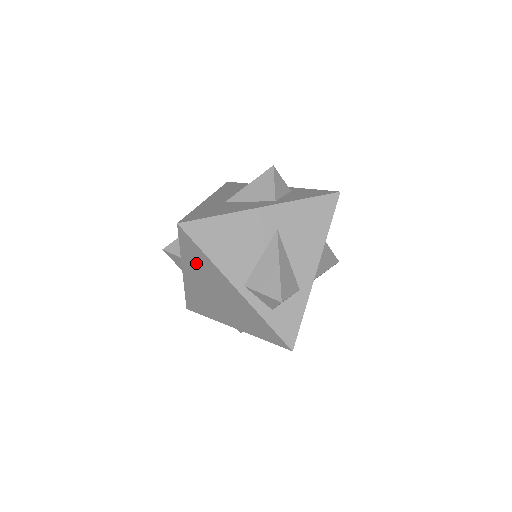
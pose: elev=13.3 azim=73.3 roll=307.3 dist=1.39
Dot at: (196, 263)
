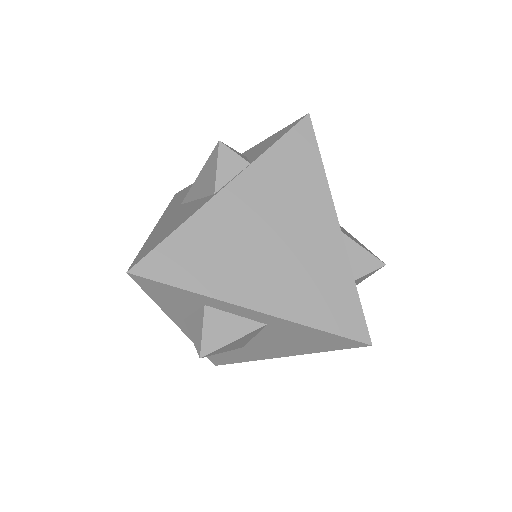
Dot at: (285, 175)
